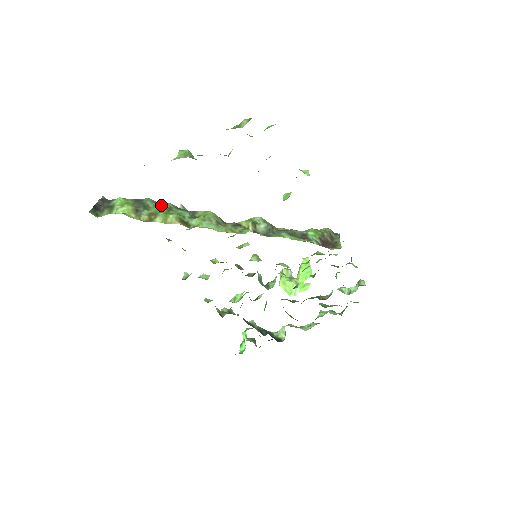
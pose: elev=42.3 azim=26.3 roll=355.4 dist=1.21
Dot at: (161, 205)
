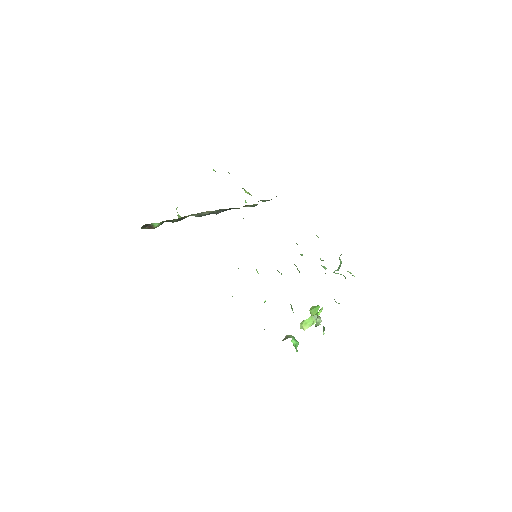
Dot at: occluded
